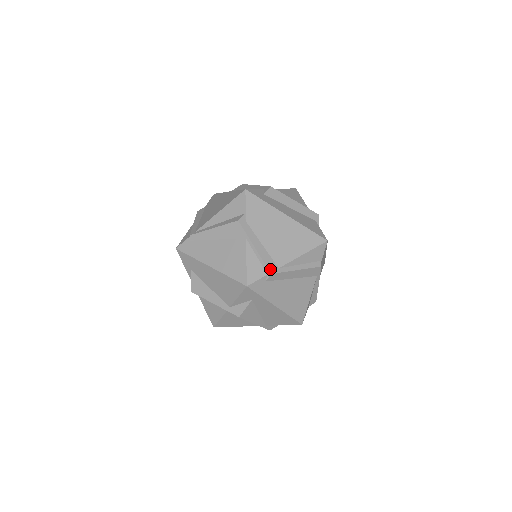
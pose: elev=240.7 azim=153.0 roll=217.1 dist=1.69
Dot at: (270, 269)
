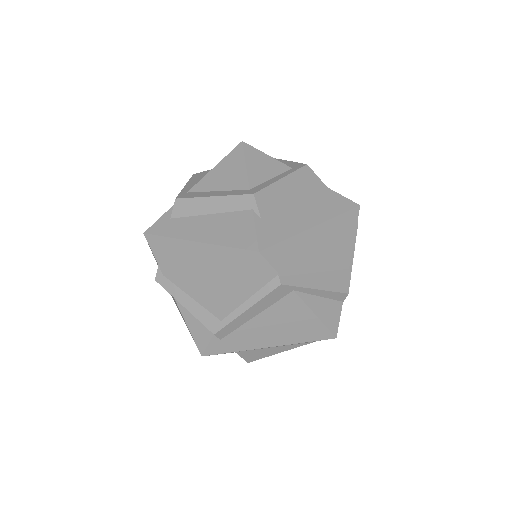
Dot at: (211, 328)
